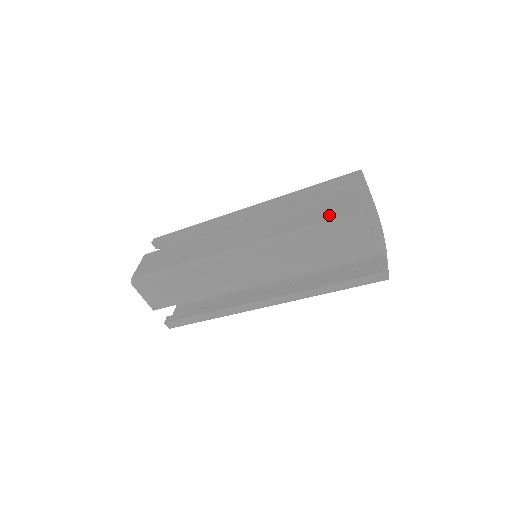
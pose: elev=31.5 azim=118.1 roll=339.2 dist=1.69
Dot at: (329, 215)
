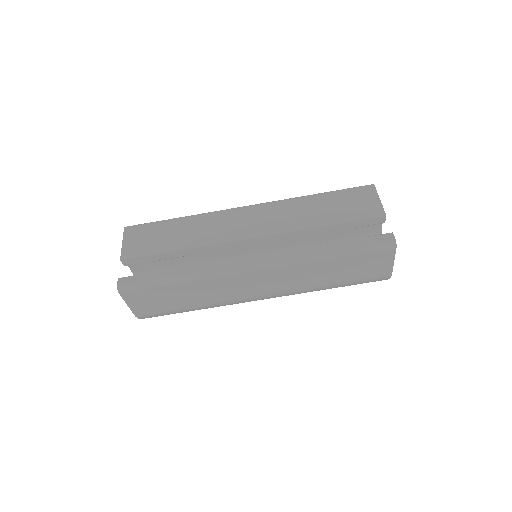
Dot at: occluded
